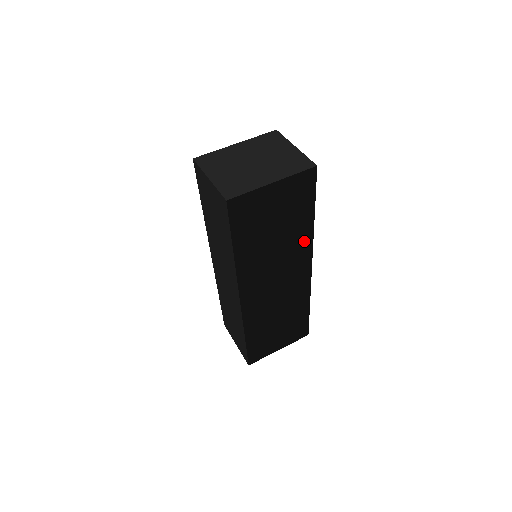
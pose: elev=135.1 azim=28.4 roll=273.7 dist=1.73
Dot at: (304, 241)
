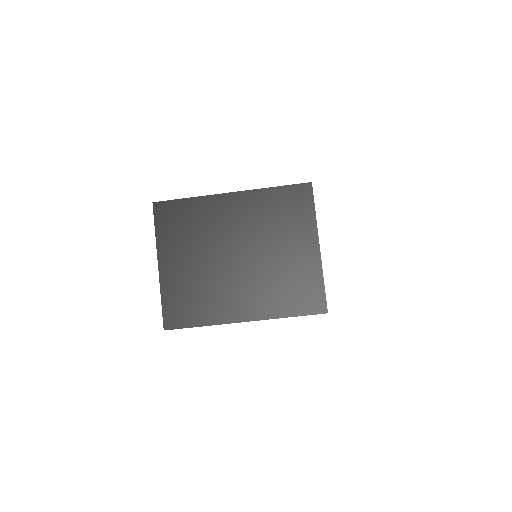
Dot at: occluded
